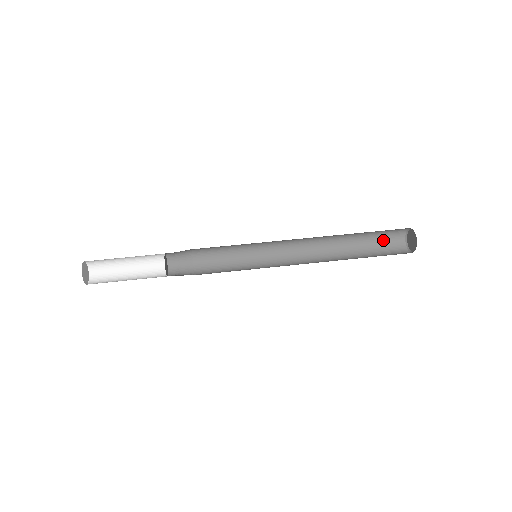
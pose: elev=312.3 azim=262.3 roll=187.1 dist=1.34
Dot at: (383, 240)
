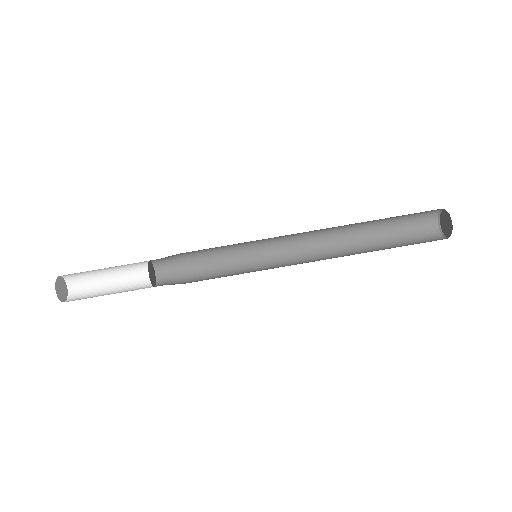
Dot at: (413, 214)
